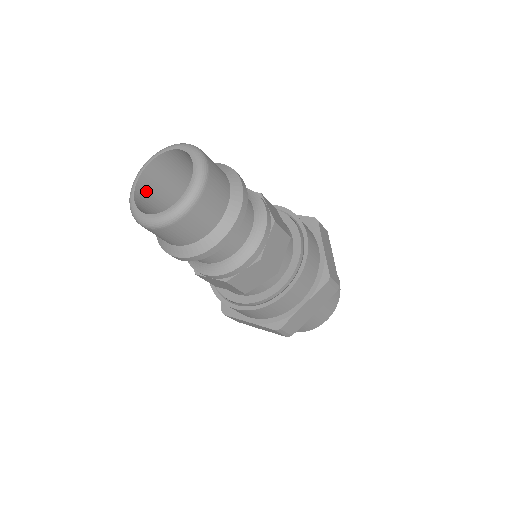
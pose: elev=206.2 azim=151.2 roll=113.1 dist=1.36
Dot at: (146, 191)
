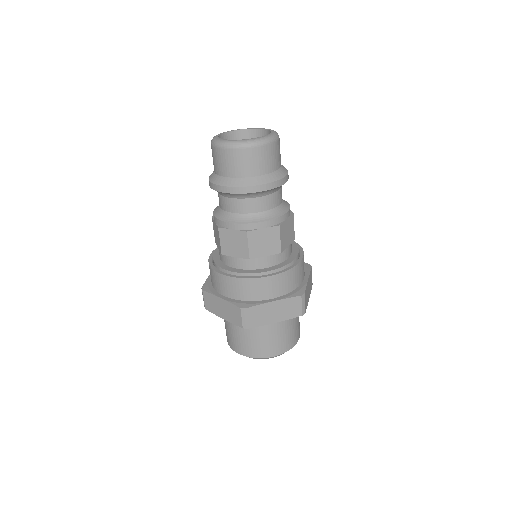
Dot at: occluded
